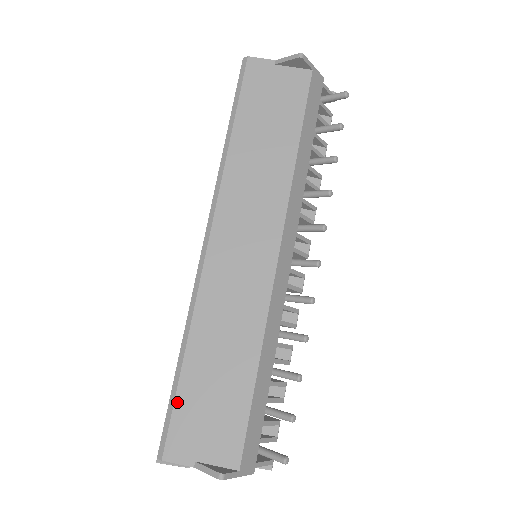
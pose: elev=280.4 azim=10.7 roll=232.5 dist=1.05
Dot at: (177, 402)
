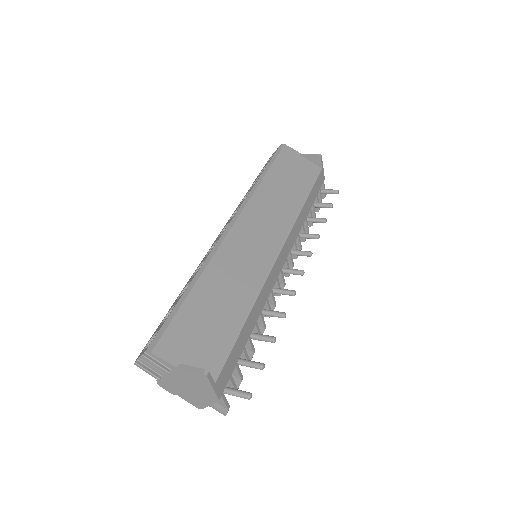
Dot at: (178, 314)
